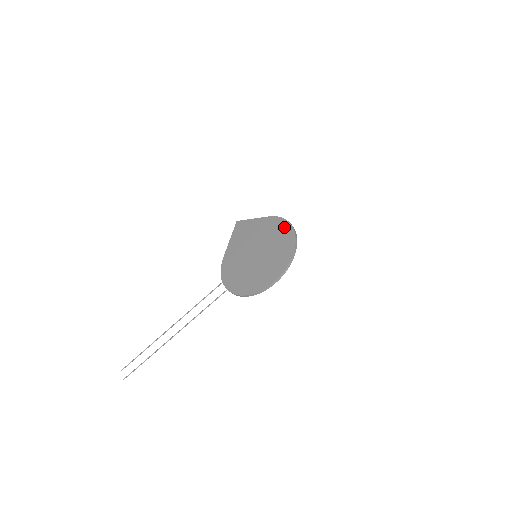
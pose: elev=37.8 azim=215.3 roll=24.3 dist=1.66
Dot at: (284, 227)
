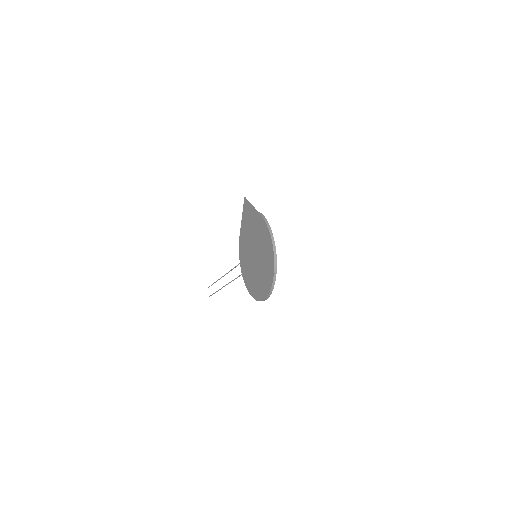
Dot at: (268, 243)
